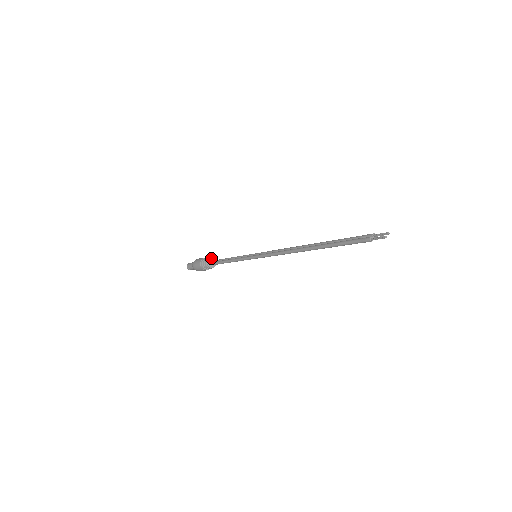
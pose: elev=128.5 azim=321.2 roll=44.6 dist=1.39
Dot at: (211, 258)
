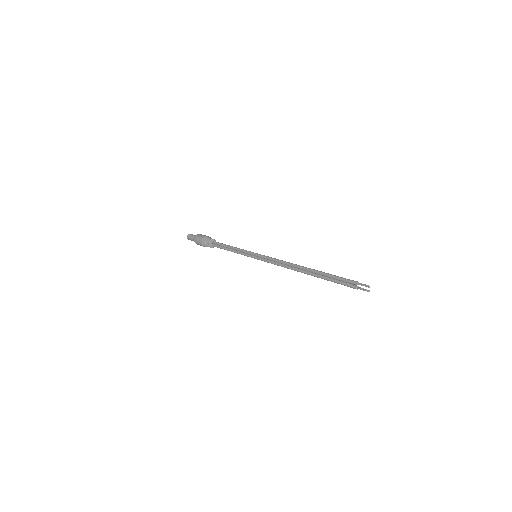
Dot at: (209, 242)
